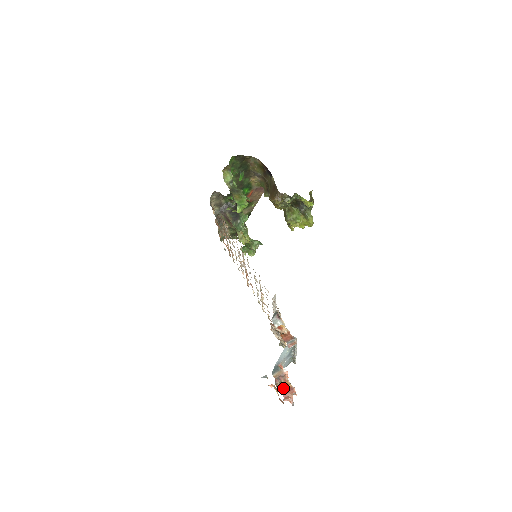
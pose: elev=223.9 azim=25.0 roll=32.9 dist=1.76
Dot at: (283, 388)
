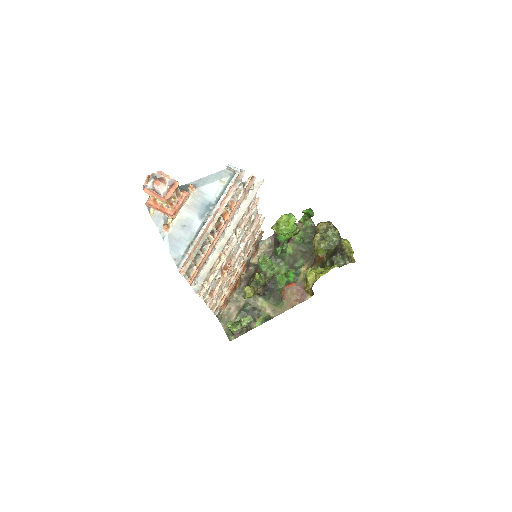
Dot at: occluded
